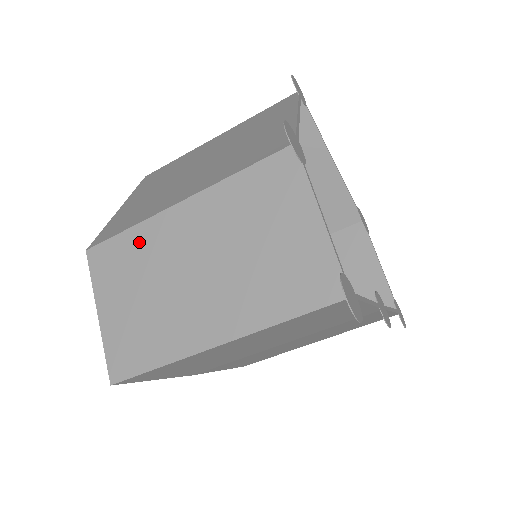
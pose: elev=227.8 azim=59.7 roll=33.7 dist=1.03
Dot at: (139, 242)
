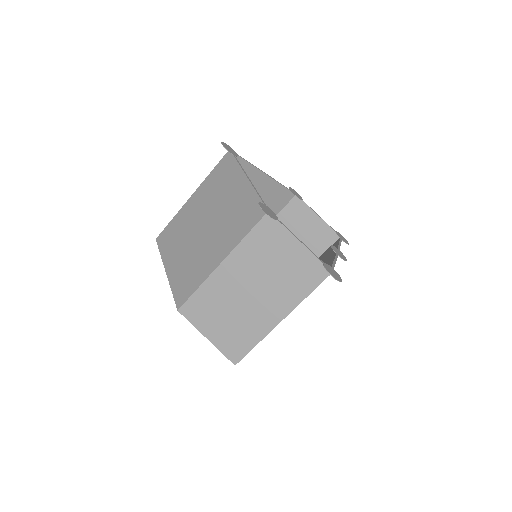
Dot at: (208, 293)
